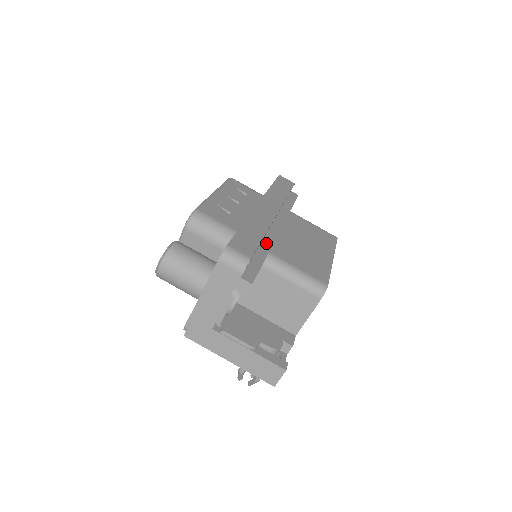
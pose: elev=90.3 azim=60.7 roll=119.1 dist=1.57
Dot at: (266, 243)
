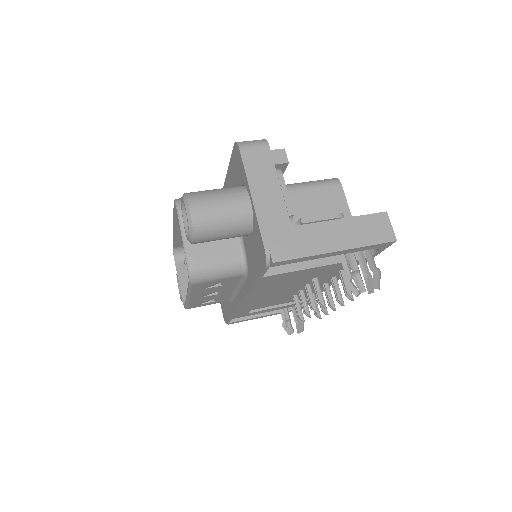
Dot at: occluded
